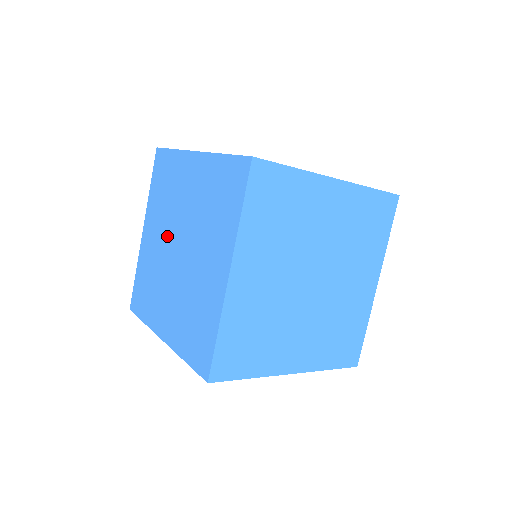
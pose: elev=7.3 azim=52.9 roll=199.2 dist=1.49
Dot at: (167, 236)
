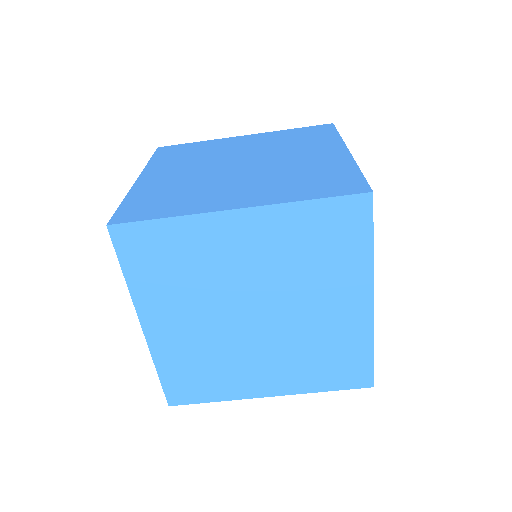
Dot at: occluded
